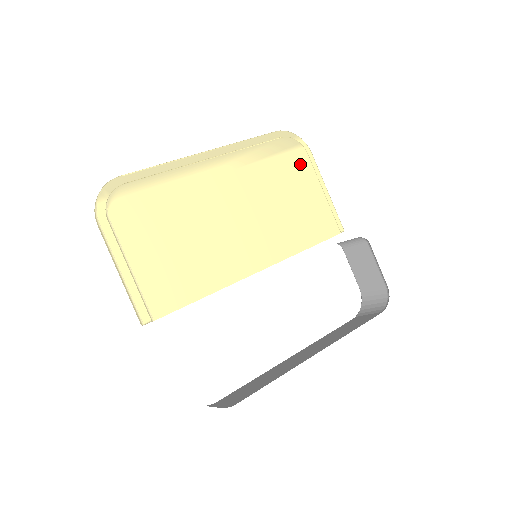
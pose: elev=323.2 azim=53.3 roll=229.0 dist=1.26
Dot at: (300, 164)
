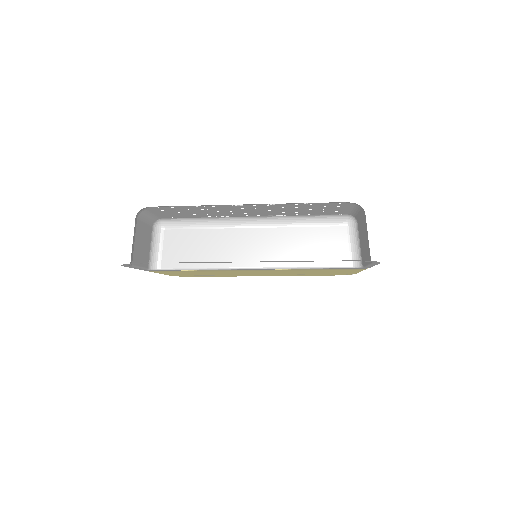
Dot at: occluded
